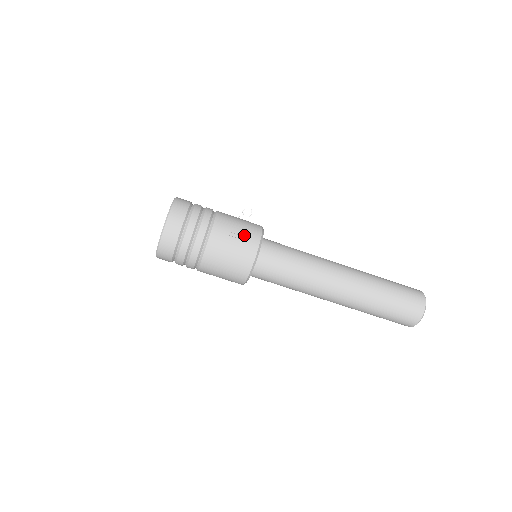
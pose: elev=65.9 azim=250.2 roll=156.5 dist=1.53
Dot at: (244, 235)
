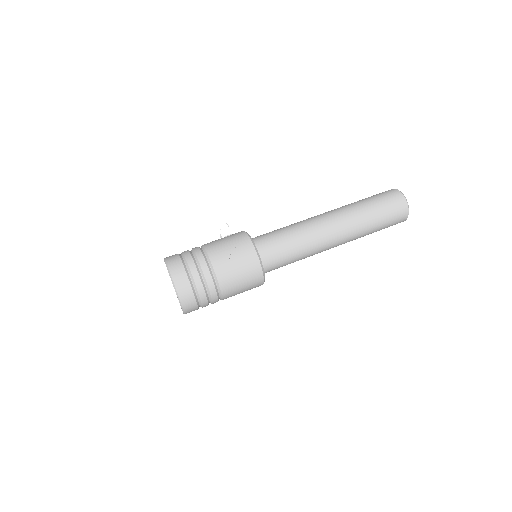
Dot at: (238, 250)
